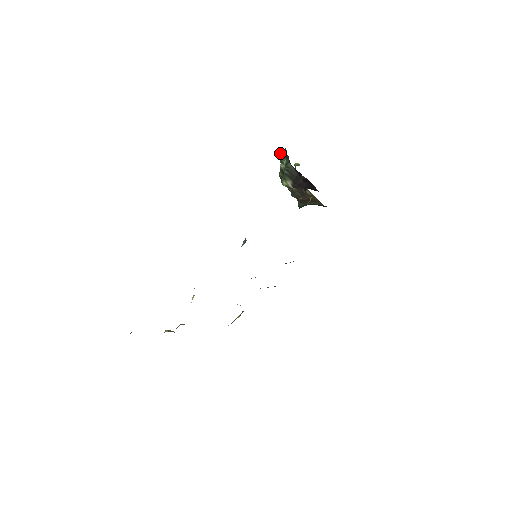
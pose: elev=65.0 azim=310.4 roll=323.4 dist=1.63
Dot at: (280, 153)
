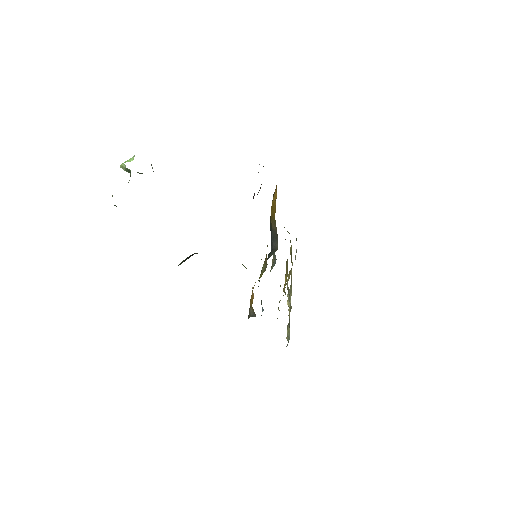
Dot at: occluded
